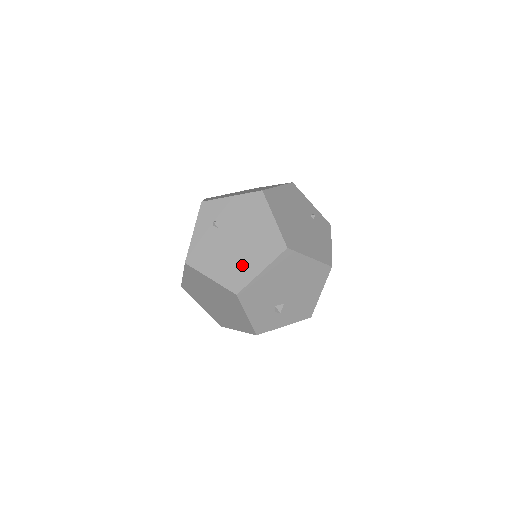
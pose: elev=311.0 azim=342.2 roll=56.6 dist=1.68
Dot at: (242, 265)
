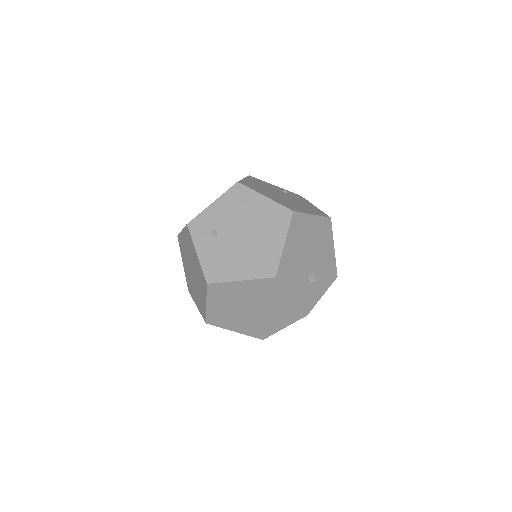
Dot at: (263, 250)
